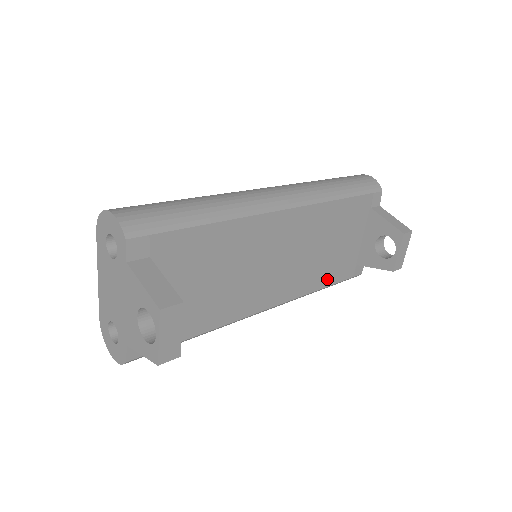
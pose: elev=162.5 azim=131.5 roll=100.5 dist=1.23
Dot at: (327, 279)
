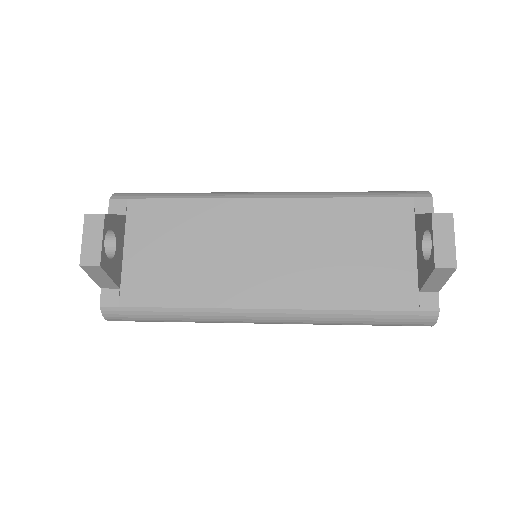
Dot at: (361, 298)
